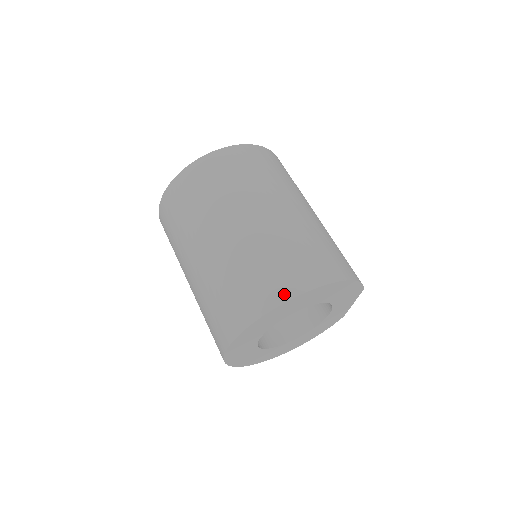
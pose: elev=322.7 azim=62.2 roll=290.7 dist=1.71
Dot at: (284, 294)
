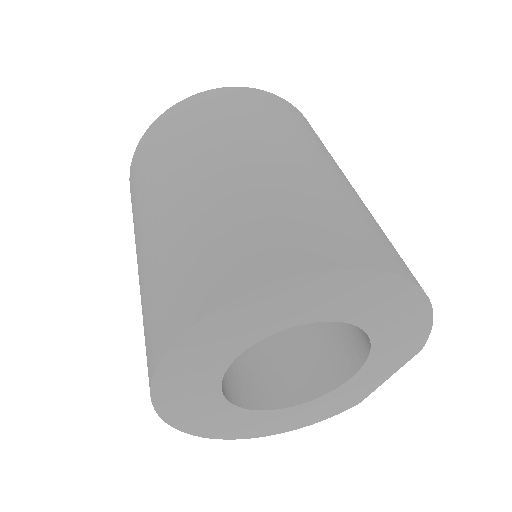
Dot at: (332, 257)
